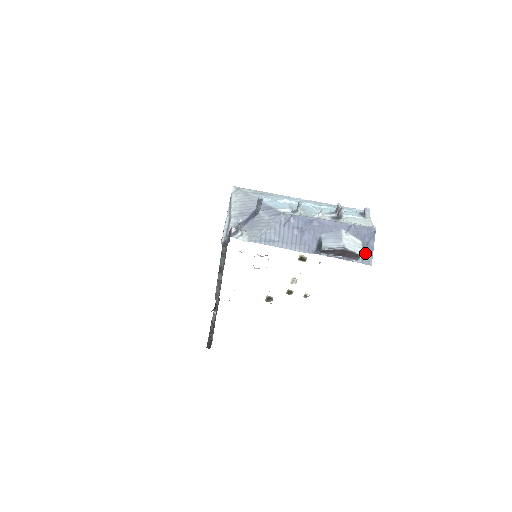
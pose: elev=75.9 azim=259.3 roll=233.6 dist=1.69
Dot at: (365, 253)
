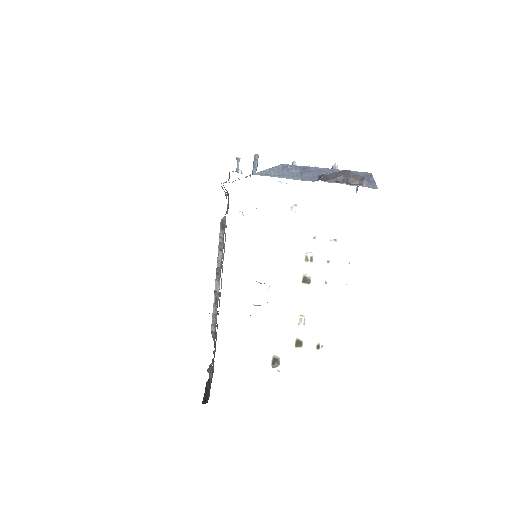
Dot at: (368, 183)
